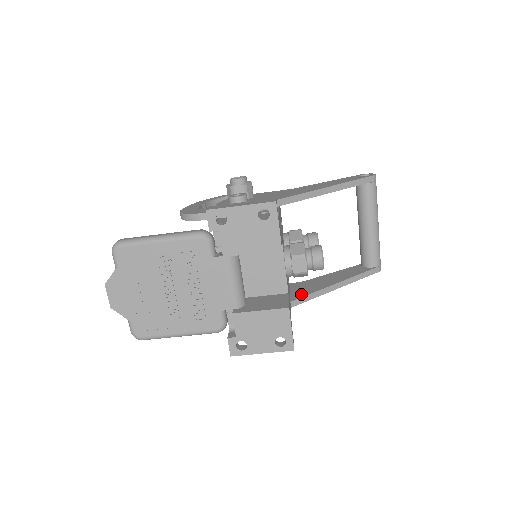
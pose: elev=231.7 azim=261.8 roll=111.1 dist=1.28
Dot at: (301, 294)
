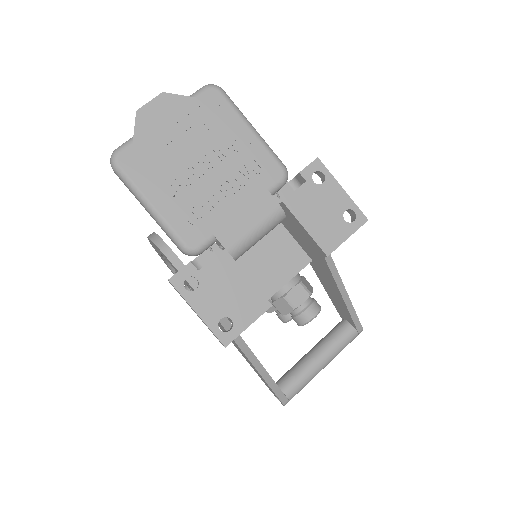
Dot at: occluded
